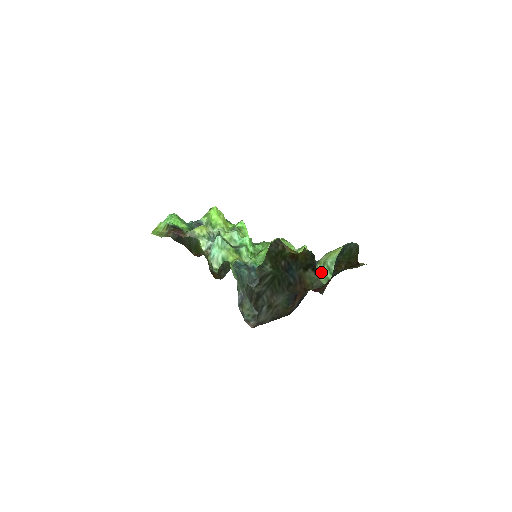
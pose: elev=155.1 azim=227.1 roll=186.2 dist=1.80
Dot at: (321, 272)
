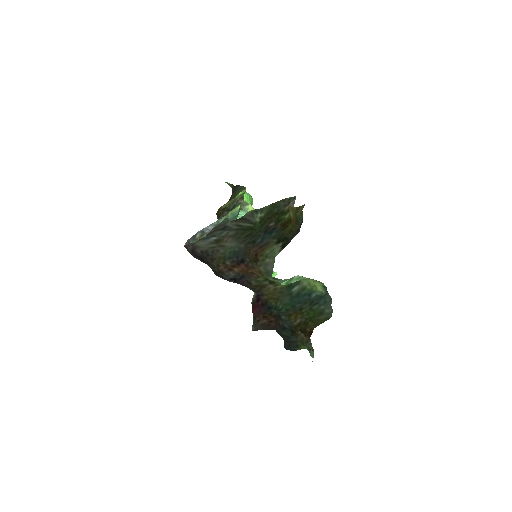
Dot at: (281, 280)
